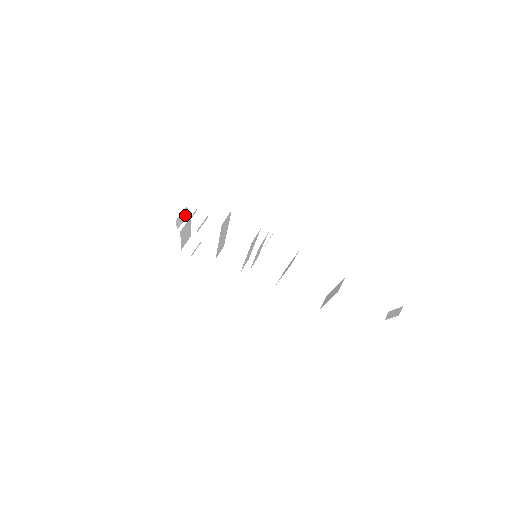
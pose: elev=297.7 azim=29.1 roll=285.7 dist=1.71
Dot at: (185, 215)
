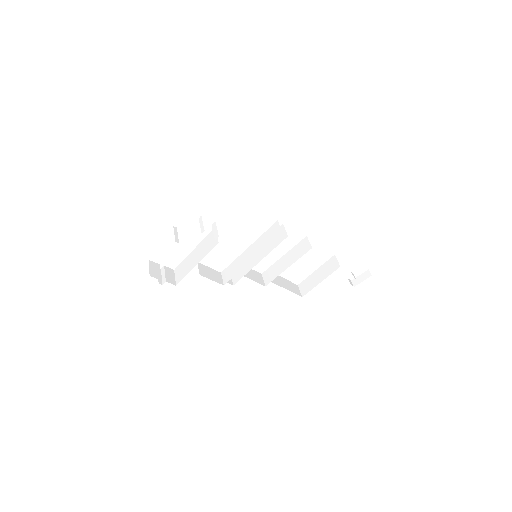
Dot at: occluded
